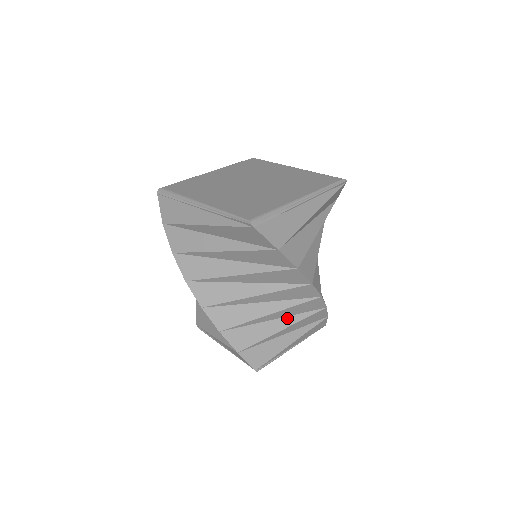
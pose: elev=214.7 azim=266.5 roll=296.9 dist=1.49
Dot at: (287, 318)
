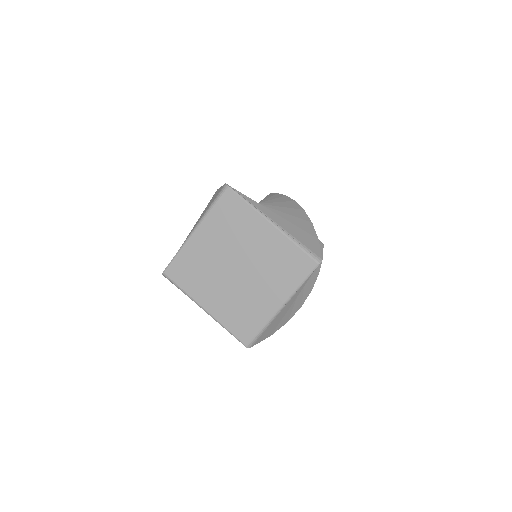
Dot at: occluded
